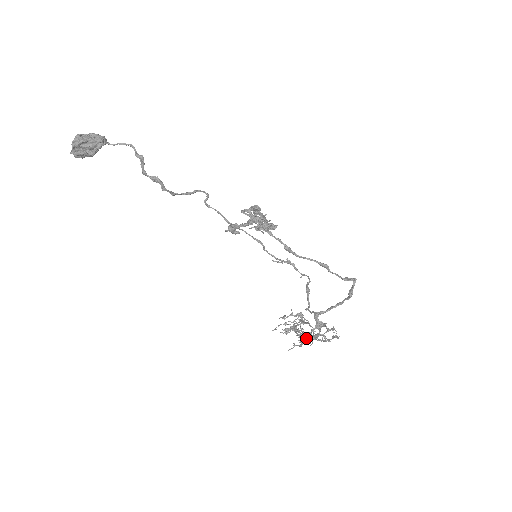
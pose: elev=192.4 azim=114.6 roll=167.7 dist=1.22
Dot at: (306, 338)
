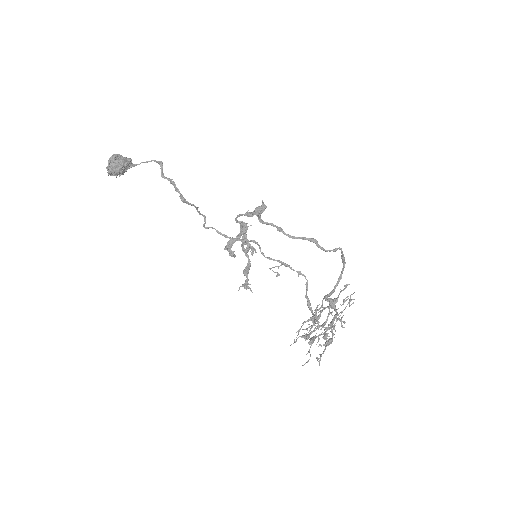
Dot at: occluded
